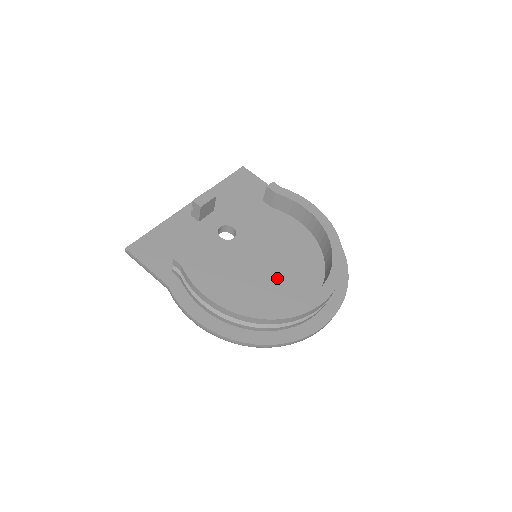
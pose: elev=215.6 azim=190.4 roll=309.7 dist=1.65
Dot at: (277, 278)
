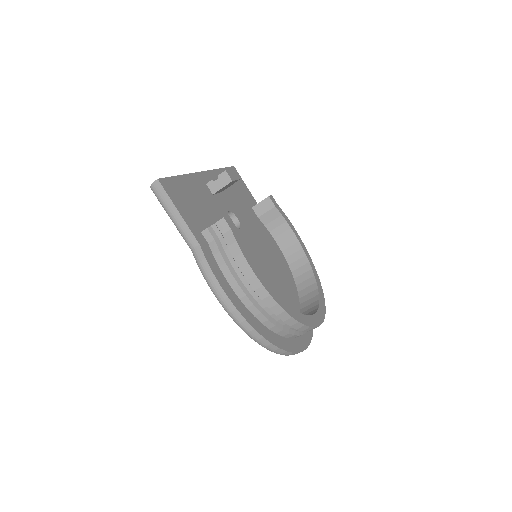
Dot at: (273, 286)
